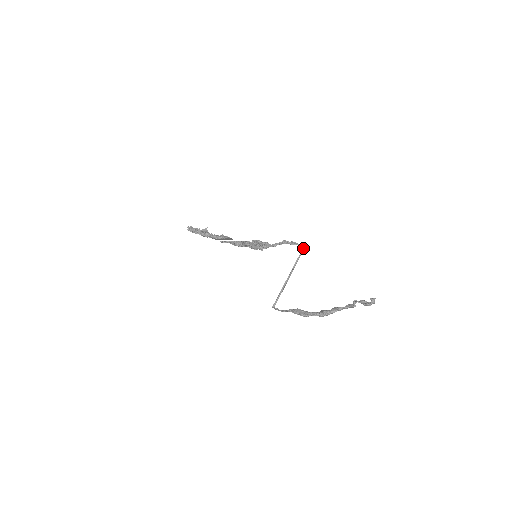
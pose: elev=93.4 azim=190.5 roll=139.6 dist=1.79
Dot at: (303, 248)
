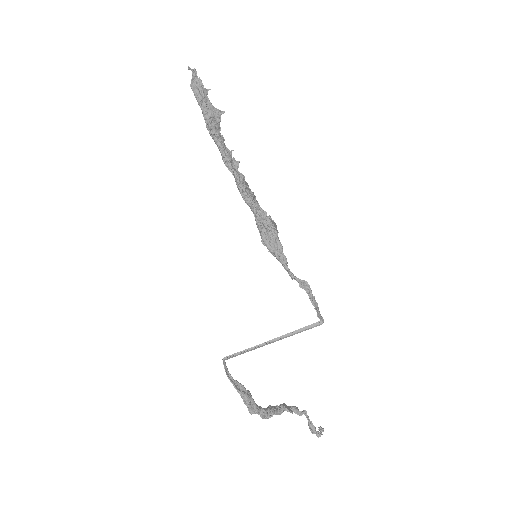
Dot at: (319, 324)
